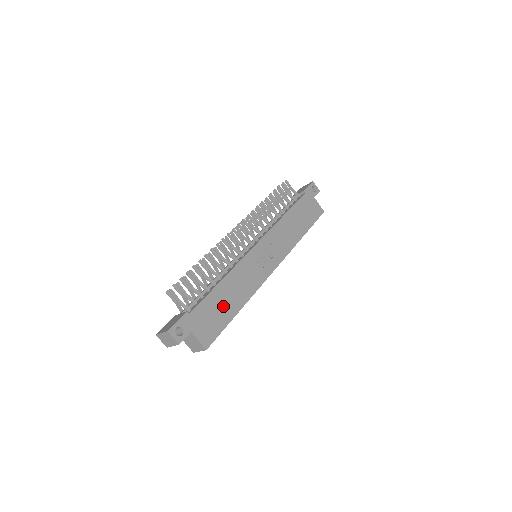
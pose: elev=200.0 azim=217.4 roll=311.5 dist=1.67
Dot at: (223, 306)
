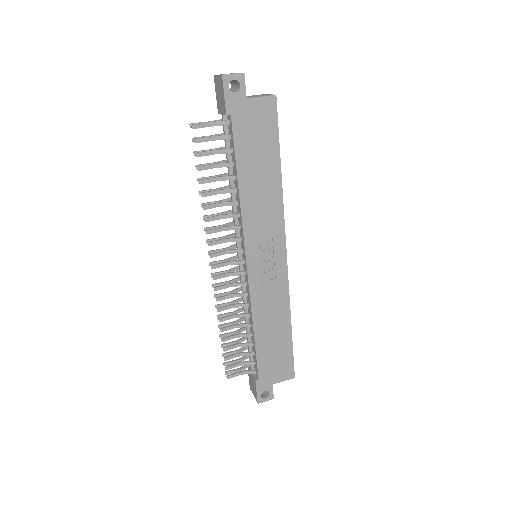
Dot at: (275, 343)
